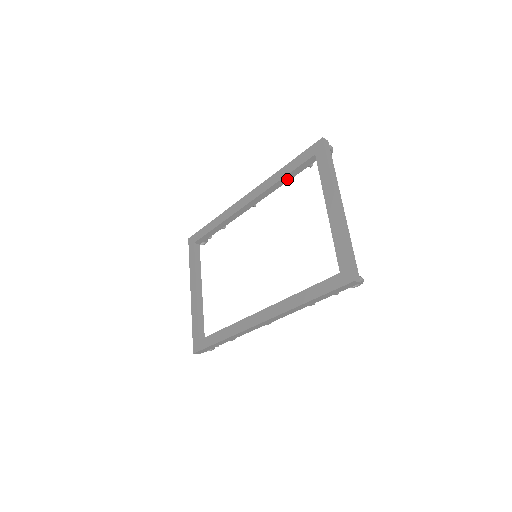
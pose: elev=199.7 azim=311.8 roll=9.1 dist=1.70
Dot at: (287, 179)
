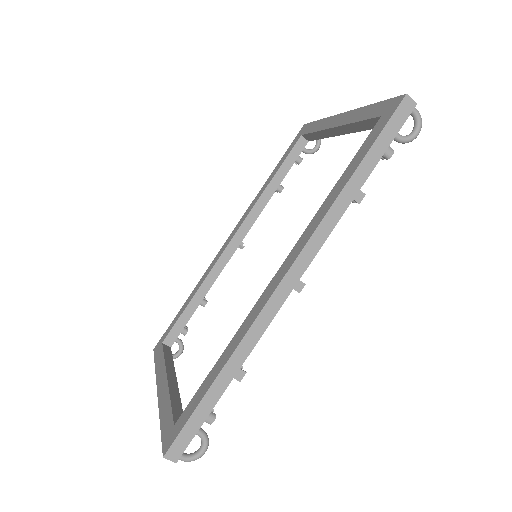
Dot at: (276, 183)
